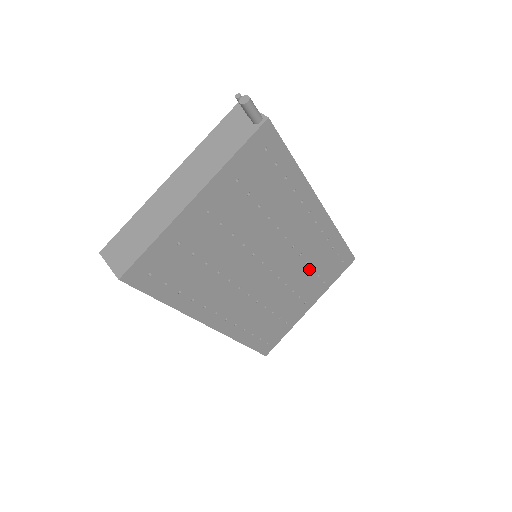
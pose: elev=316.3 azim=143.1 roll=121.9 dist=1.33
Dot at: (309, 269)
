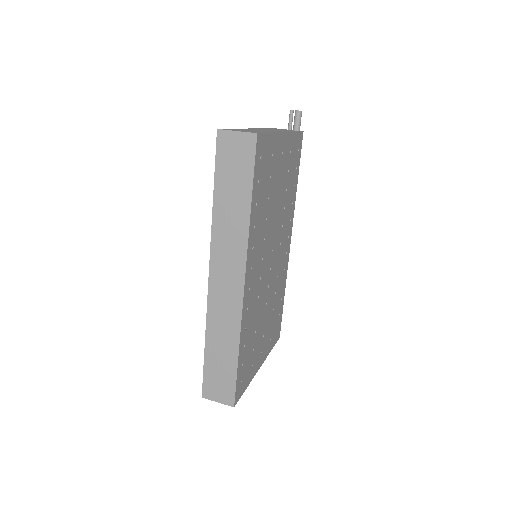
Dot at: (273, 305)
